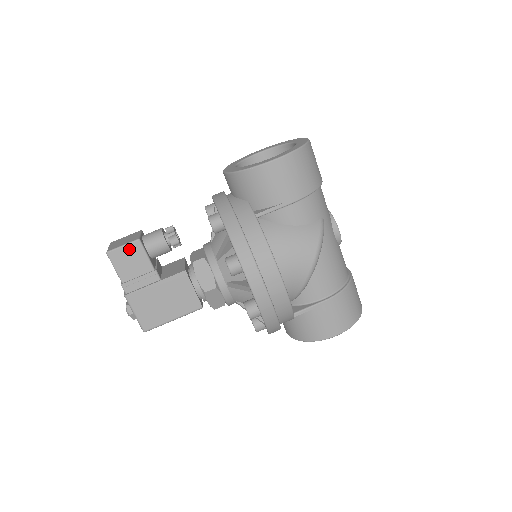
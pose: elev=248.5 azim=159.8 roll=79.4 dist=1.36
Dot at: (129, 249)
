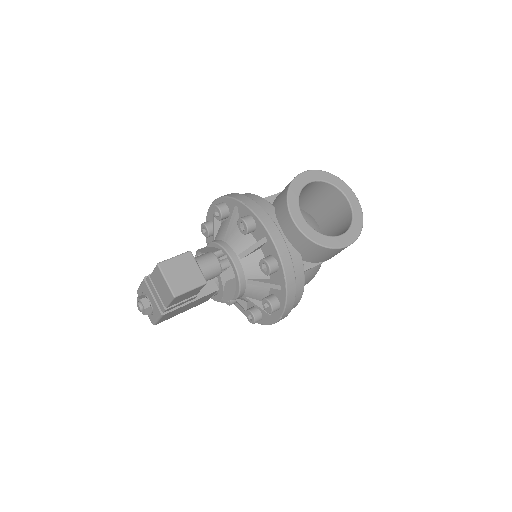
Dot at: (194, 290)
